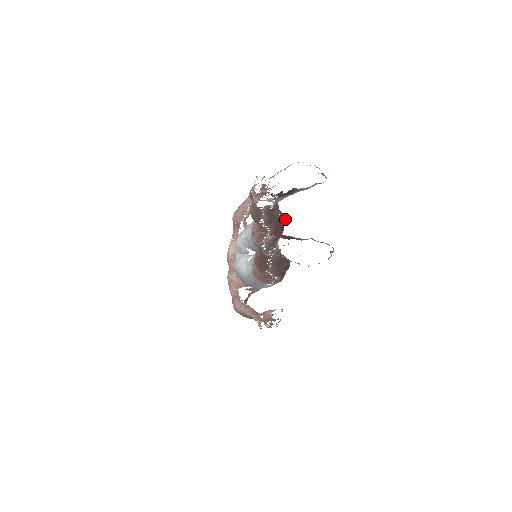
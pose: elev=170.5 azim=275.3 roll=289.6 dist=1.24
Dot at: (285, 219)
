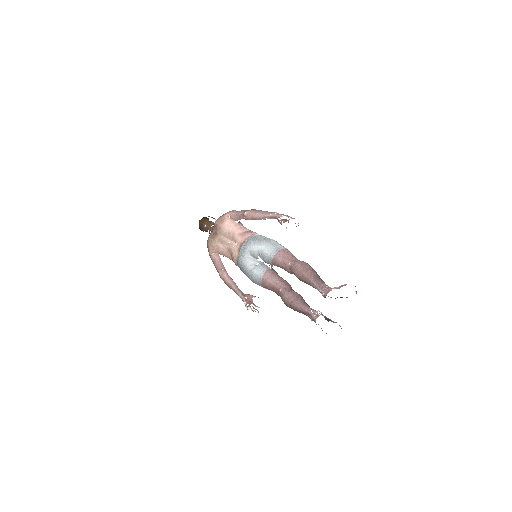
Dot at: occluded
